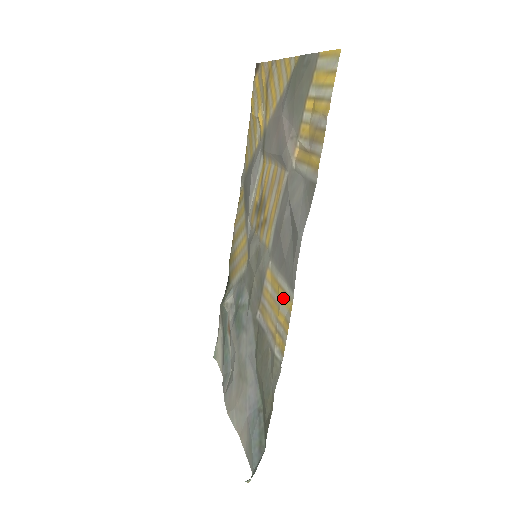
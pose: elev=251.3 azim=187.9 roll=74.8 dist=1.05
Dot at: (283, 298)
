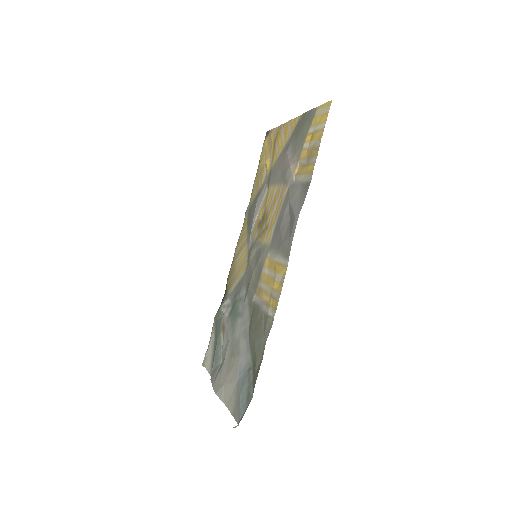
Dot at: (279, 269)
